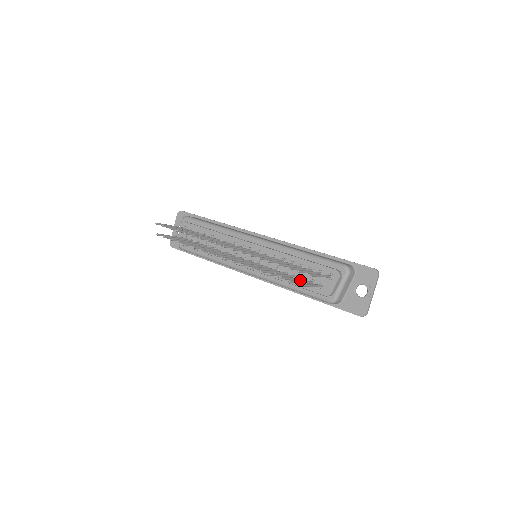
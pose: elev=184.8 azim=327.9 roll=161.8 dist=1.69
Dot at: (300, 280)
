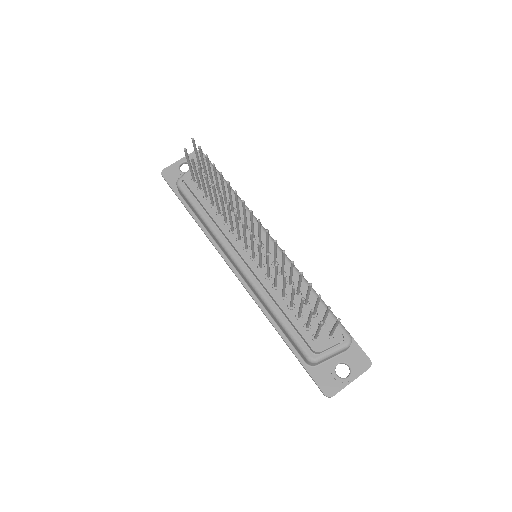
Dot at: (295, 315)
